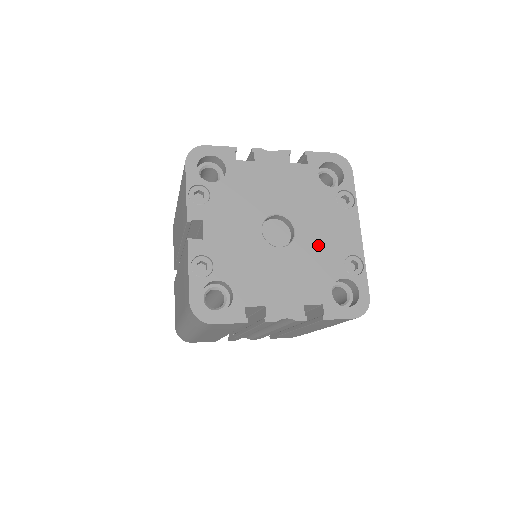
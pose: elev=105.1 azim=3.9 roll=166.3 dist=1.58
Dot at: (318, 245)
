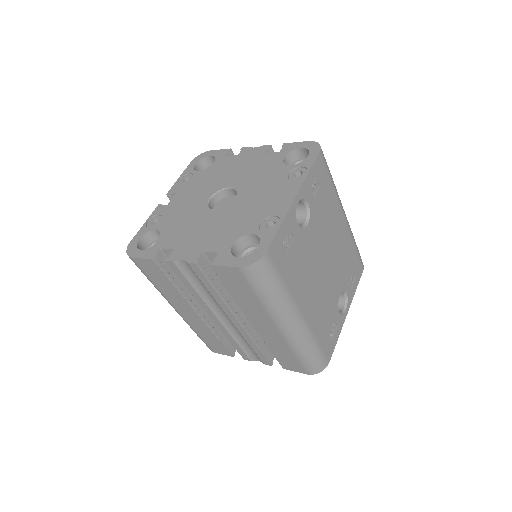
Dot at: (247, 208)
